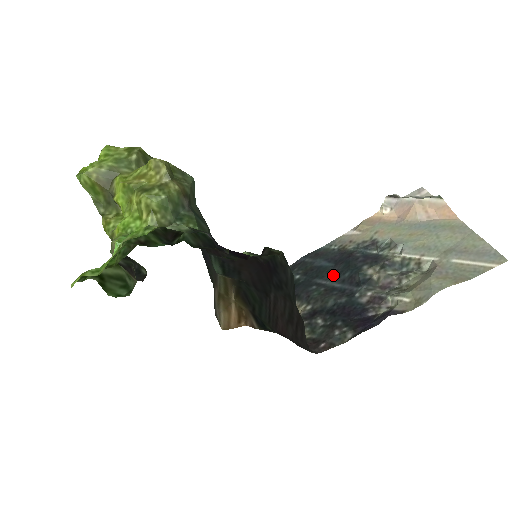
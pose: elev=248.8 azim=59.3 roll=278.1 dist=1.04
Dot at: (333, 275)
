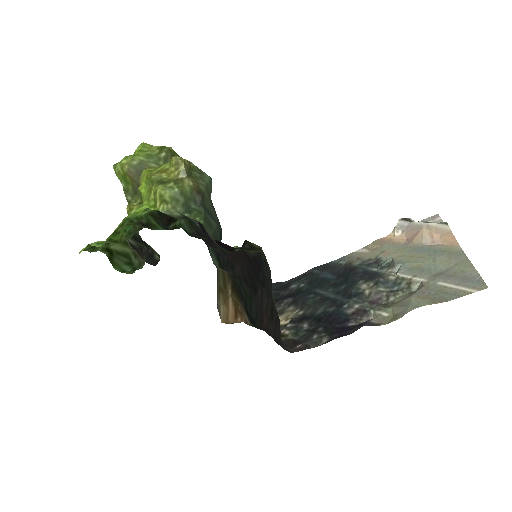
Dot at: (332, 286)
